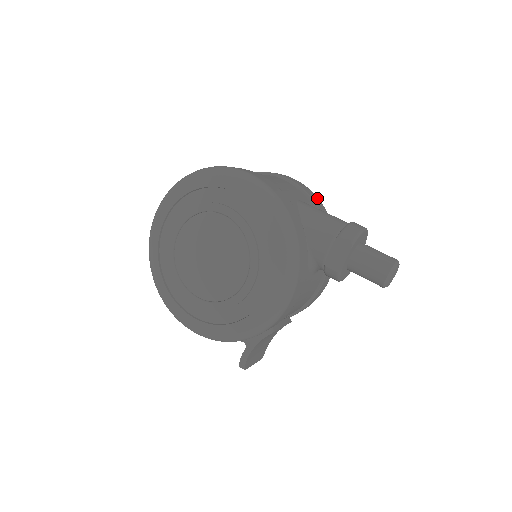
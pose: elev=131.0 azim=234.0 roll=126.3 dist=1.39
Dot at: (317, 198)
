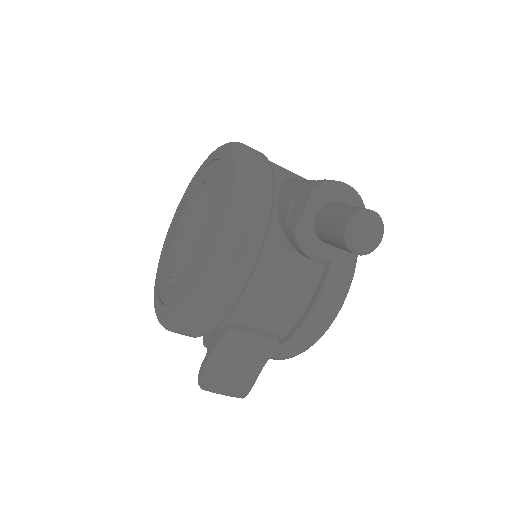
Dot at: occluded
